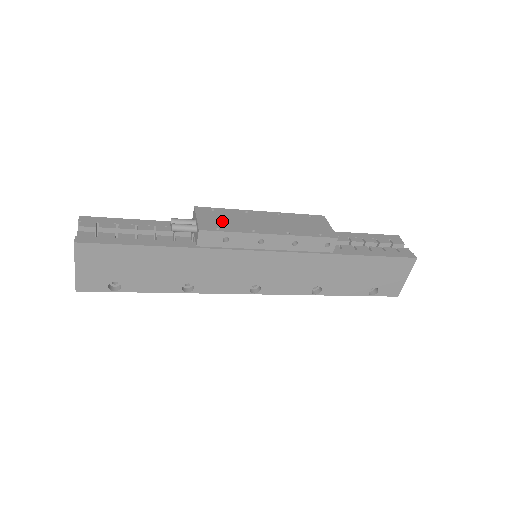
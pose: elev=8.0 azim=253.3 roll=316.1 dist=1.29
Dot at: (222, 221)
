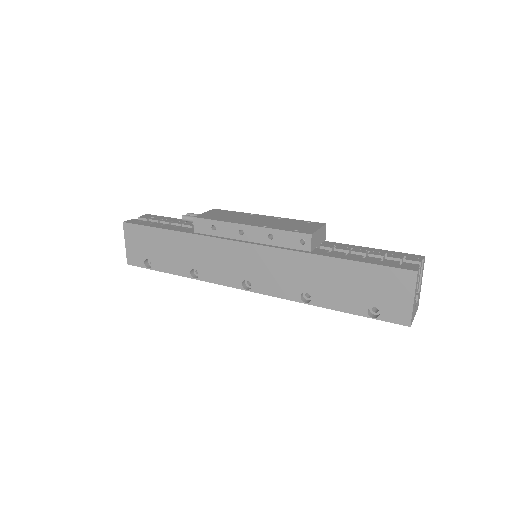
Dot at: (220, 216)
